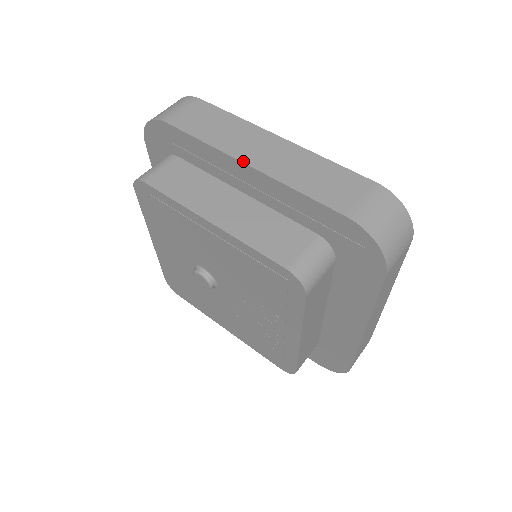
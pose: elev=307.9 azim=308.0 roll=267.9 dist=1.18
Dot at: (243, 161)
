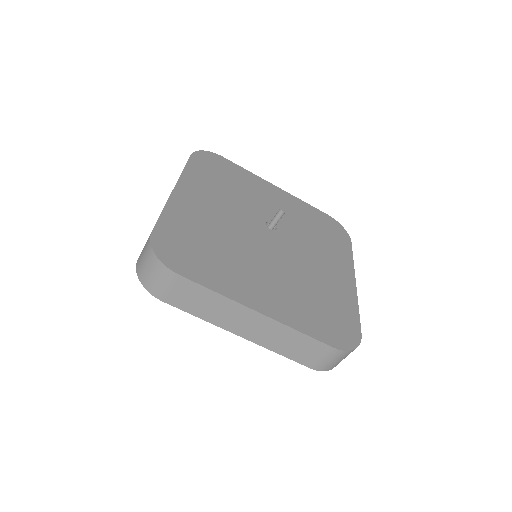
Dot at: occluded
